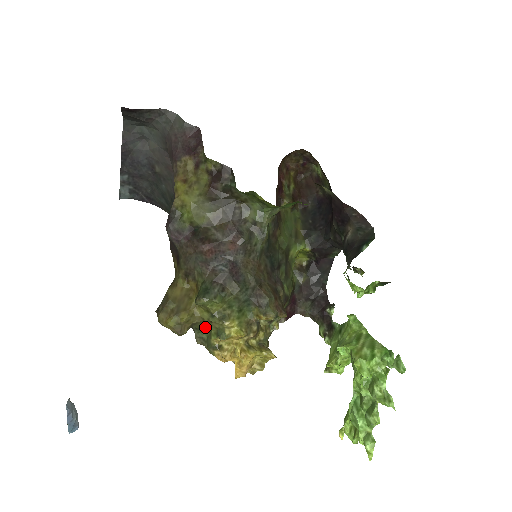
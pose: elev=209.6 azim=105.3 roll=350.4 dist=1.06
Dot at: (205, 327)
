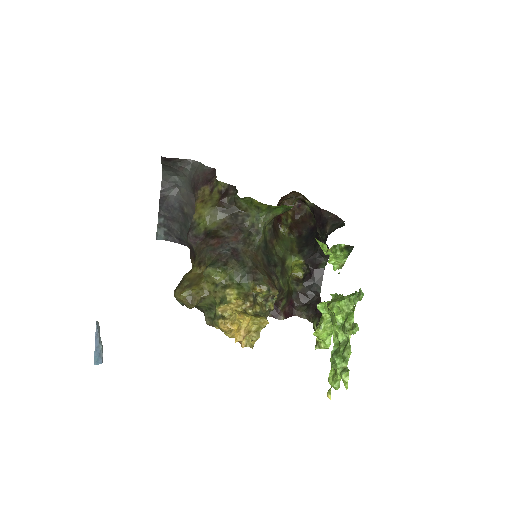
Dot at: (212, 304)
